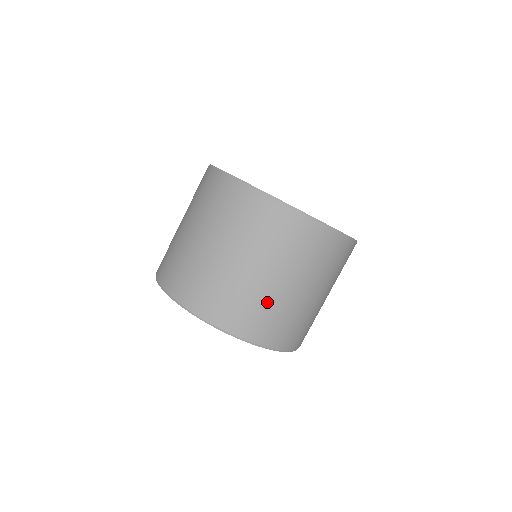
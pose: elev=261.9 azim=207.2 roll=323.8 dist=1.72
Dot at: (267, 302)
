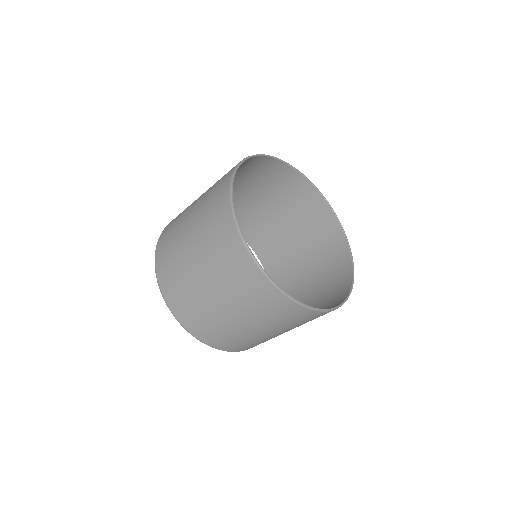
Dot at: occluded
